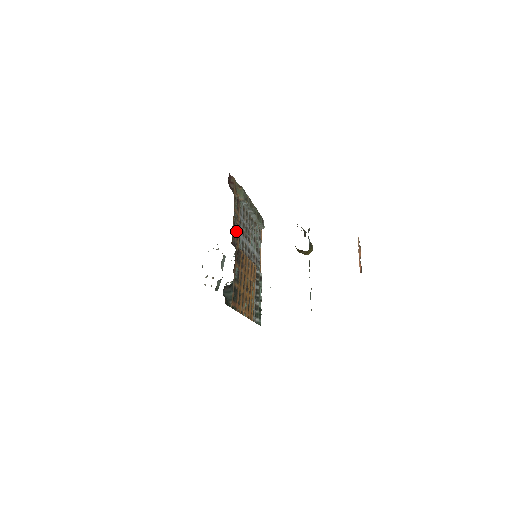
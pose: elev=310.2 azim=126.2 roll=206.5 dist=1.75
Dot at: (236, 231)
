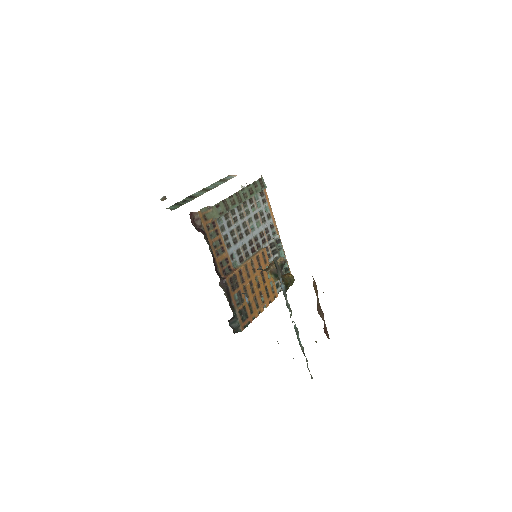
Dot at: (223, 257)
